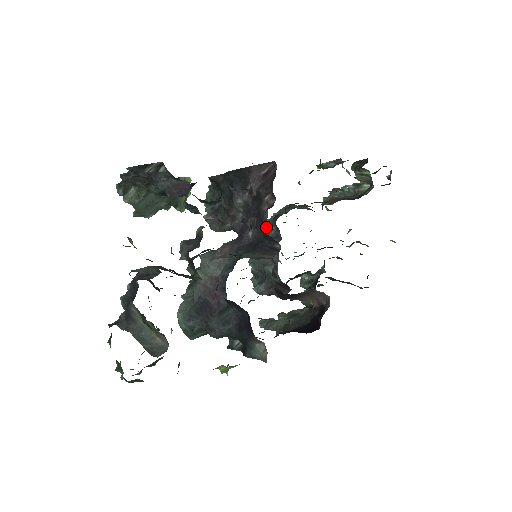
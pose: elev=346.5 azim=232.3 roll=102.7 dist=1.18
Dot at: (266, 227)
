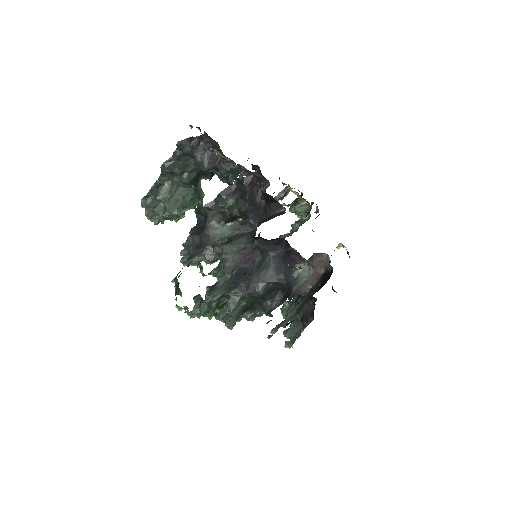
Dot at: occluded
